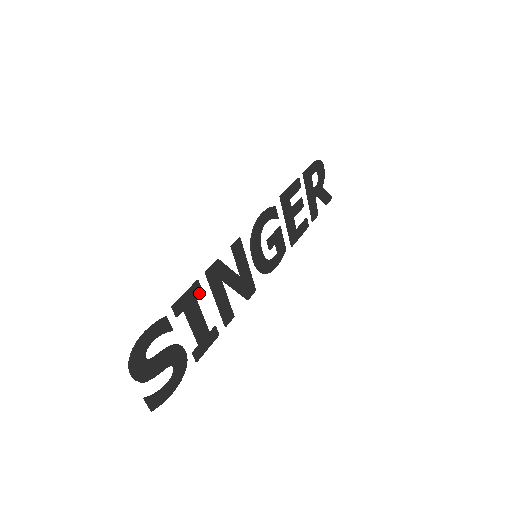
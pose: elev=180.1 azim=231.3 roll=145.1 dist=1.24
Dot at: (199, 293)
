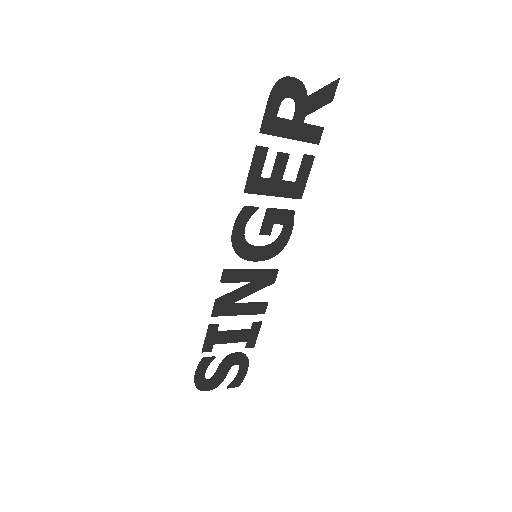
Dot at: occluded
